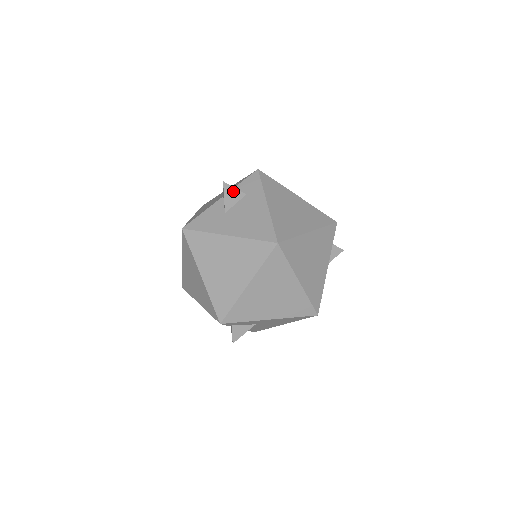
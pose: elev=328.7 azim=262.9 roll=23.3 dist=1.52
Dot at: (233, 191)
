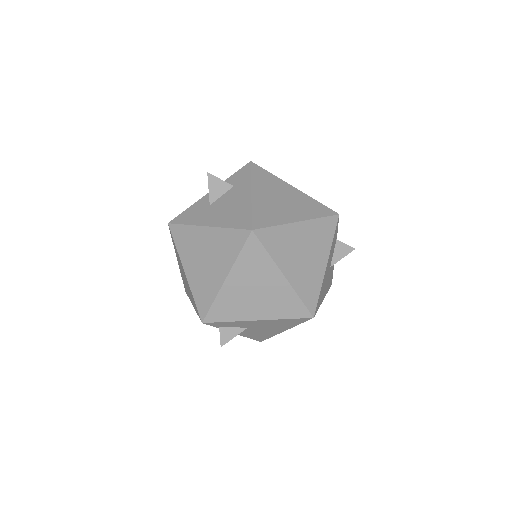
Dot at: (219, 182)
